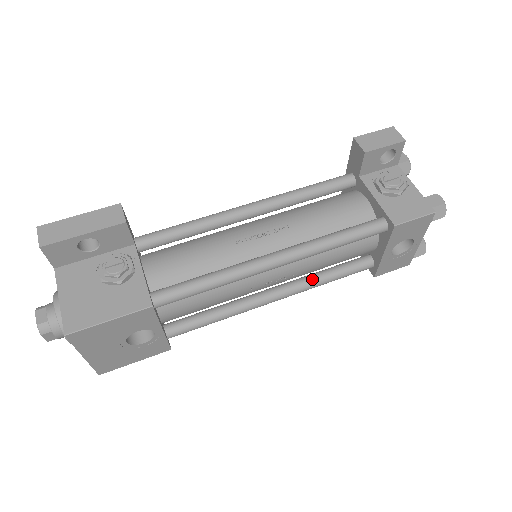
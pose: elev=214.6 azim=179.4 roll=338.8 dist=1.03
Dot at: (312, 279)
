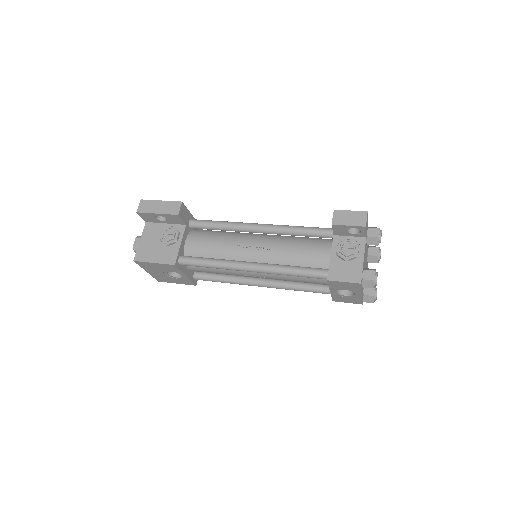
Dot at: (286, 284)
